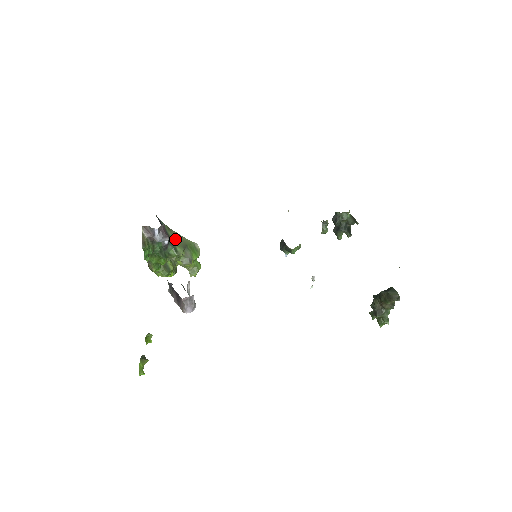
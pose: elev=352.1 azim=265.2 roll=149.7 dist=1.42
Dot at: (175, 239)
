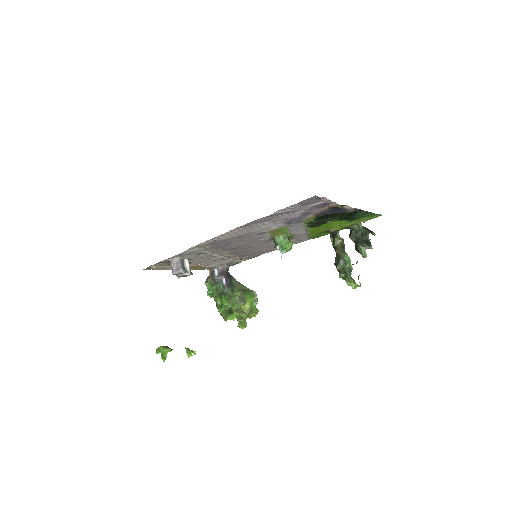
Dot at: (237, 286)
